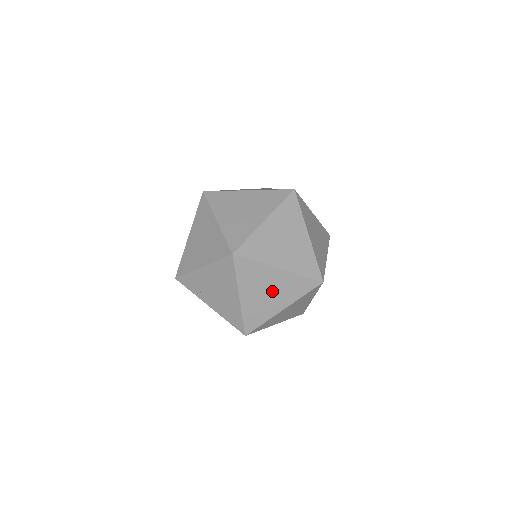
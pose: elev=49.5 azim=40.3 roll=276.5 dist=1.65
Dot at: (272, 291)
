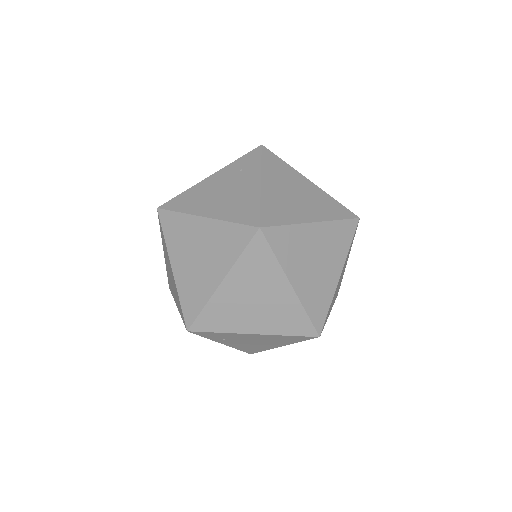
Dot at: occluded
